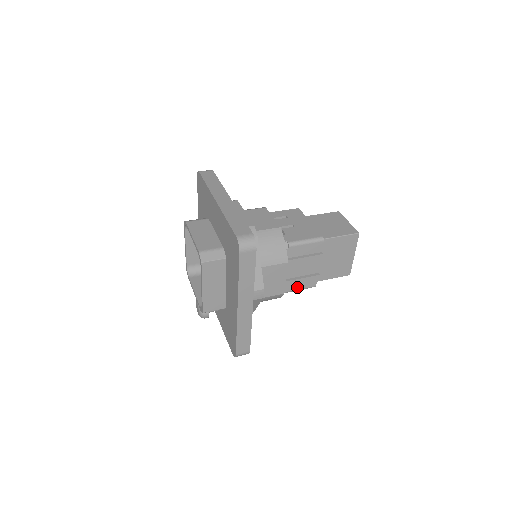
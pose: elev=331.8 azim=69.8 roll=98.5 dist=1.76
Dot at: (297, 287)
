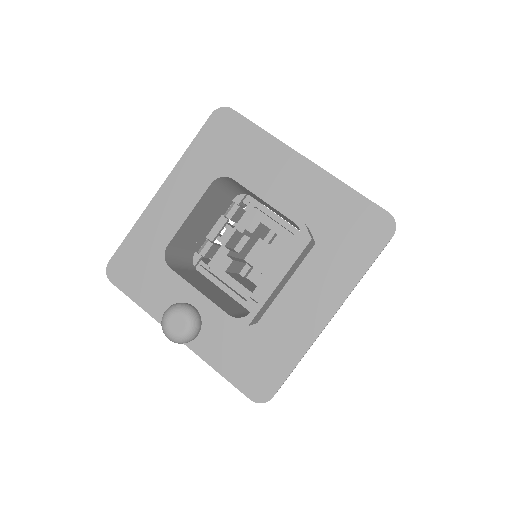
Dot at: occluded
